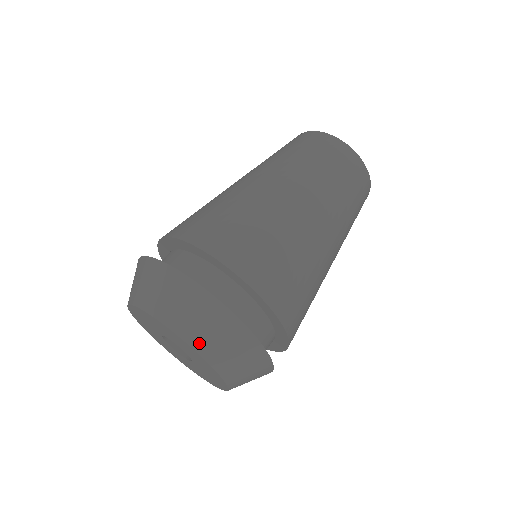
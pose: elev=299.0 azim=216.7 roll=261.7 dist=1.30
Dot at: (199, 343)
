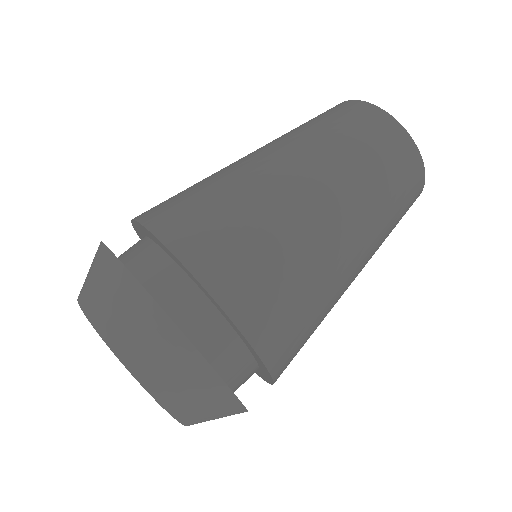
Dot at: (91, 308)
